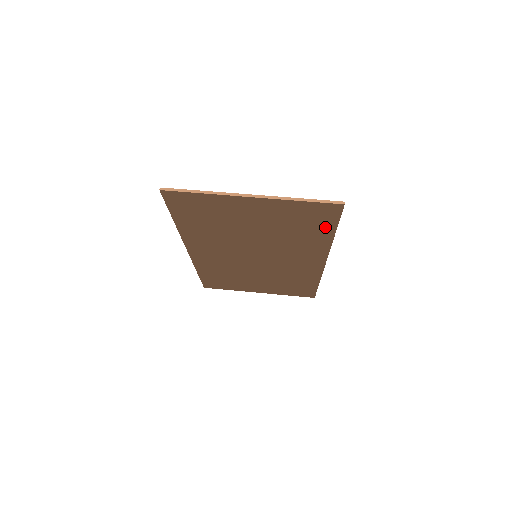
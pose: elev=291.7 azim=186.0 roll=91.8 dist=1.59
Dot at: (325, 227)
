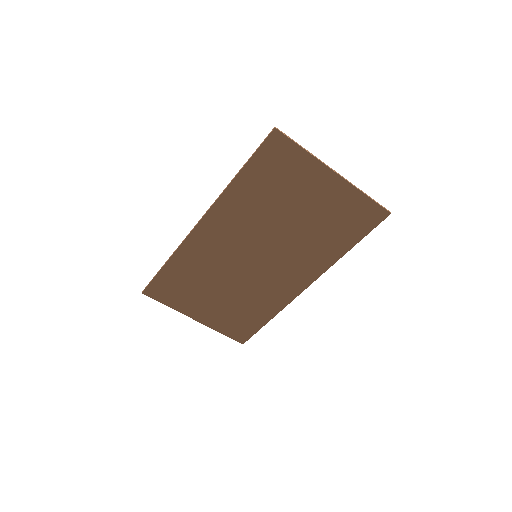
Dot at: (353, 236)
